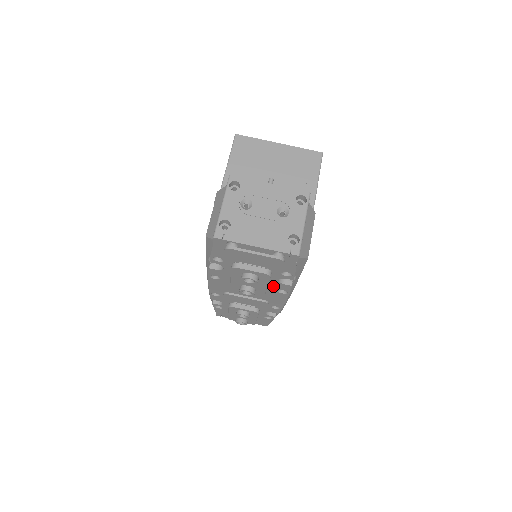
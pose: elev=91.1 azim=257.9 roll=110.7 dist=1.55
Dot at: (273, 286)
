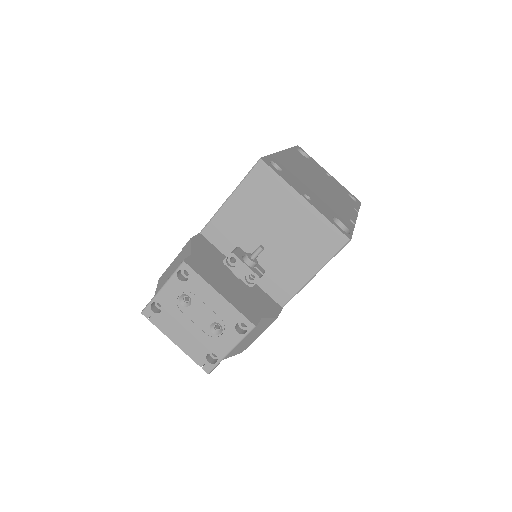
Dot at: occluded
